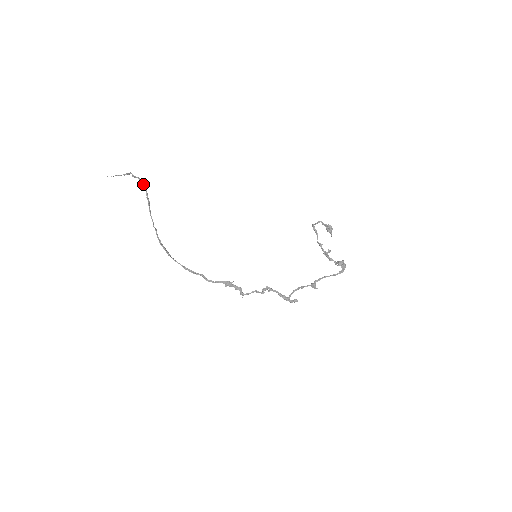
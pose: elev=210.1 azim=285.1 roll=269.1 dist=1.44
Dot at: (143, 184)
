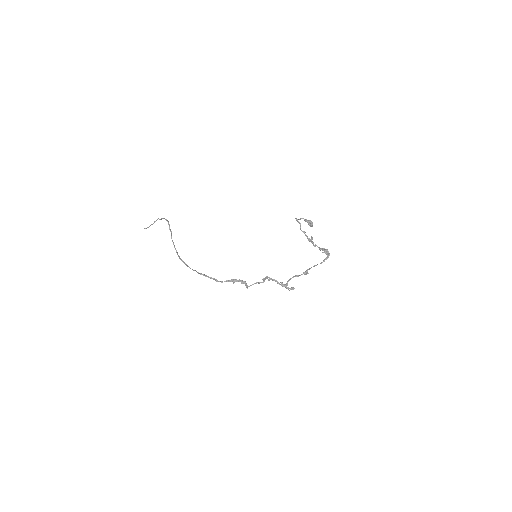
Dot at: (167, 220)
